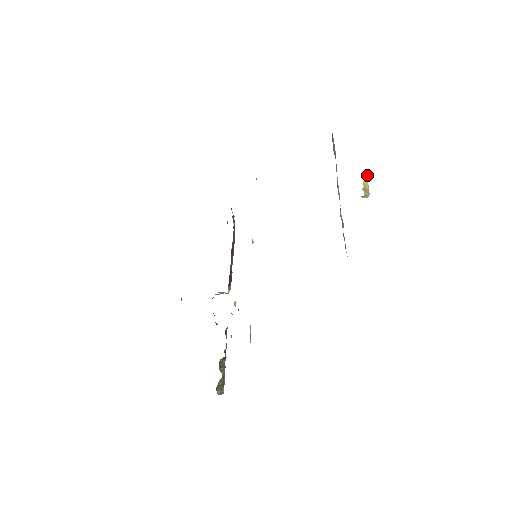
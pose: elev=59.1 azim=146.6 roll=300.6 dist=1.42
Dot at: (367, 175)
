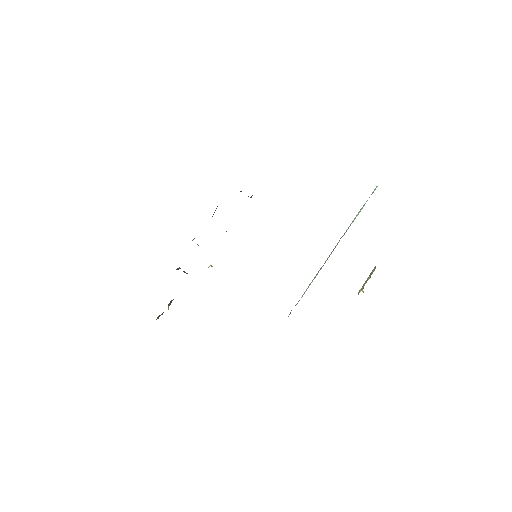
Dot at: occluded
